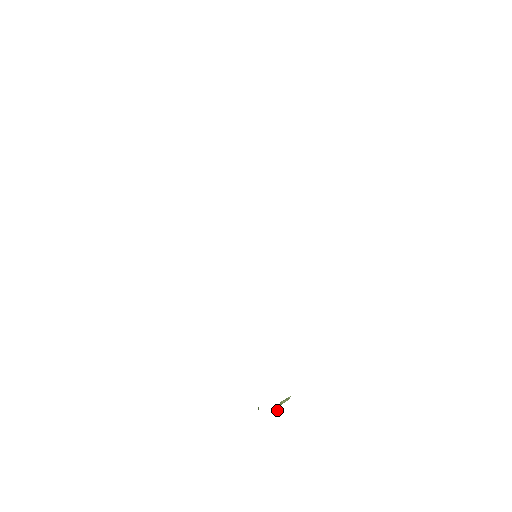
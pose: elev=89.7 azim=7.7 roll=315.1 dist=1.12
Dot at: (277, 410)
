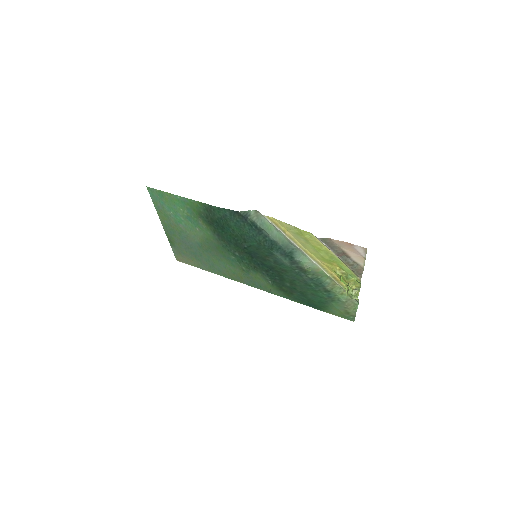
Dot at: (352, 290)
